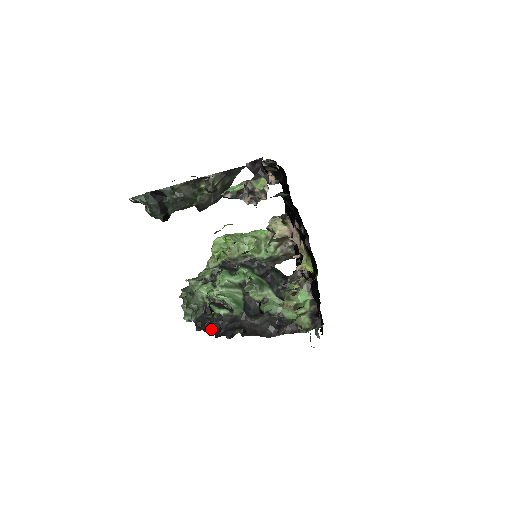
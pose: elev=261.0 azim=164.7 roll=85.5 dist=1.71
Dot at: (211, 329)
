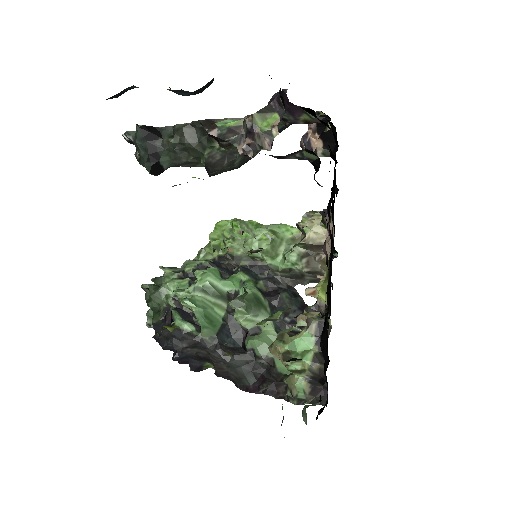
Dot at: (163, 347)
